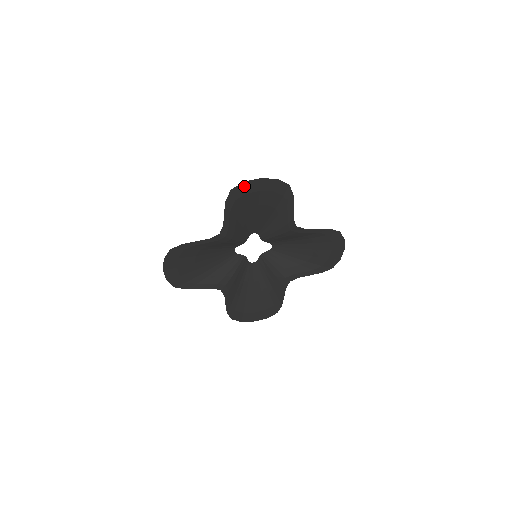
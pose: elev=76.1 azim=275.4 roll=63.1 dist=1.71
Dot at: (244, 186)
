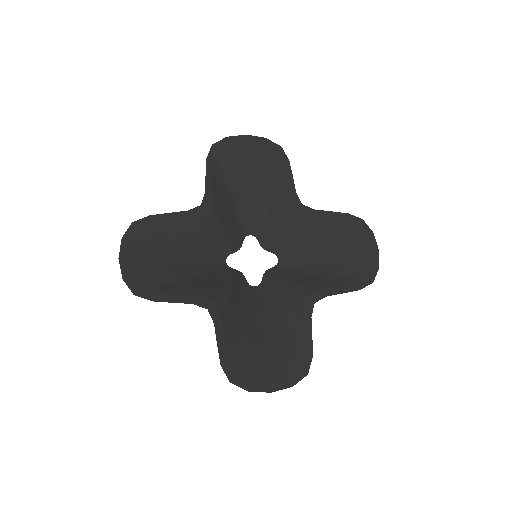
Dot at: (227, 143)
